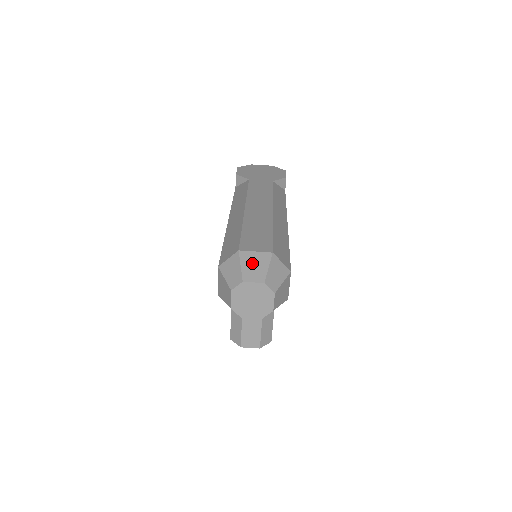
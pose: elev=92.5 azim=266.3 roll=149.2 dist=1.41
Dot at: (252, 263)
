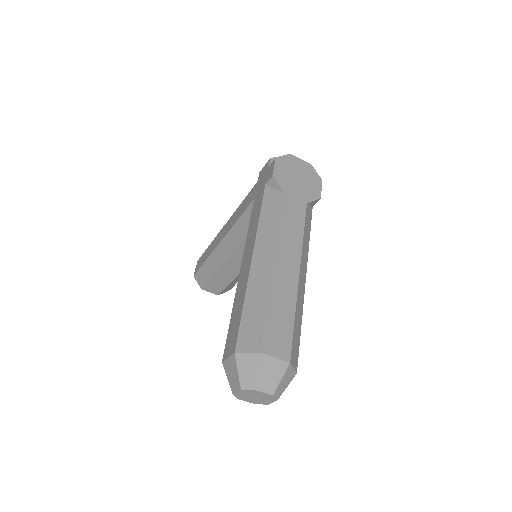
Dot at: (269, 371)
